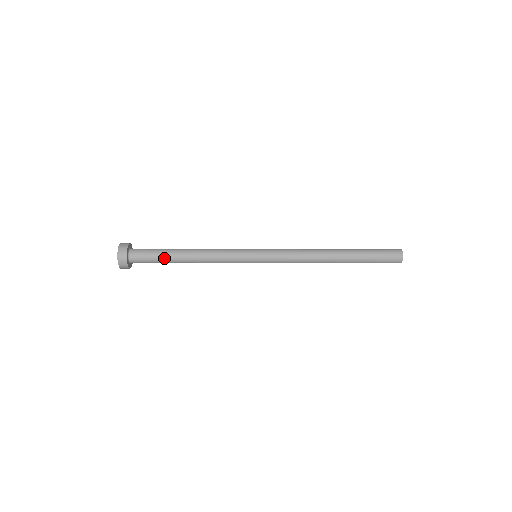
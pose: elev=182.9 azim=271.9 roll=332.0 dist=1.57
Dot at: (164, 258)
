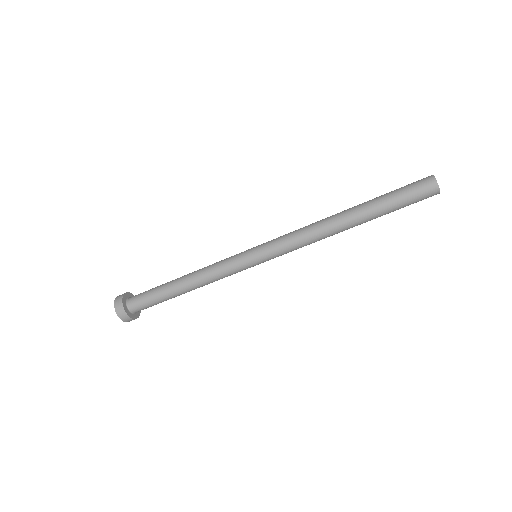
Dot at: (161, 285)
